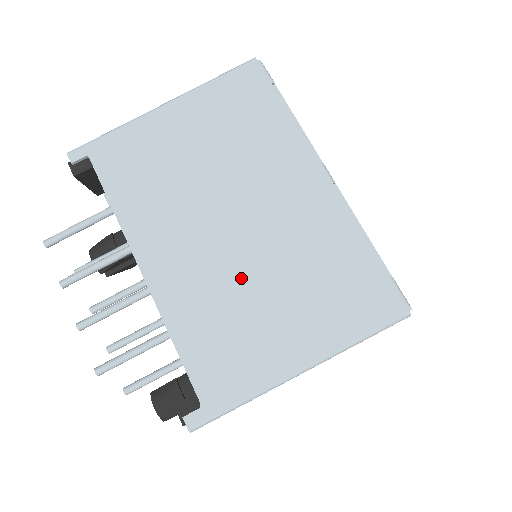
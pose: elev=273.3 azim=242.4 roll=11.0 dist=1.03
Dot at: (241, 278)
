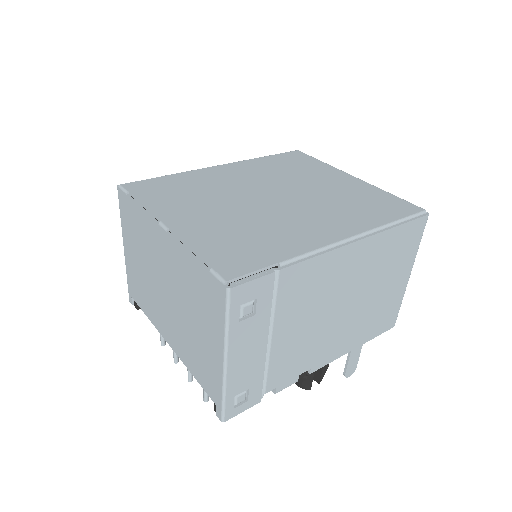
Dot at: (183, 322)
